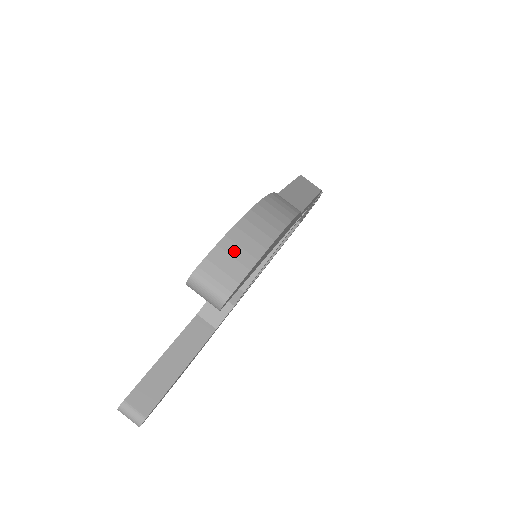
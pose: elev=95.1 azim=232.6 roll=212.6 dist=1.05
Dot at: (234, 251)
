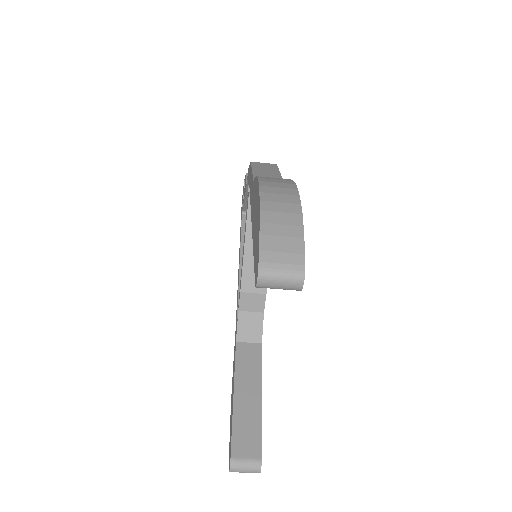
Dot at: (278, 231)
